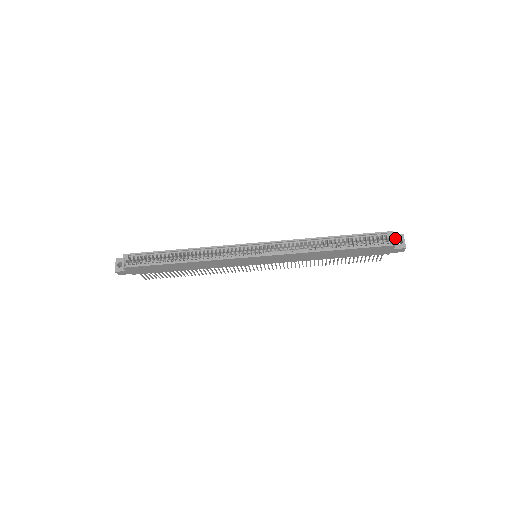
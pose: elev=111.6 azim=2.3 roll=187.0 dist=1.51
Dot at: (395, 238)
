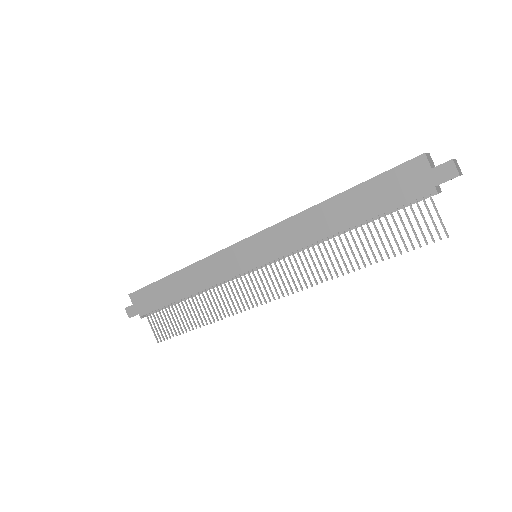
Dot at: occluded
